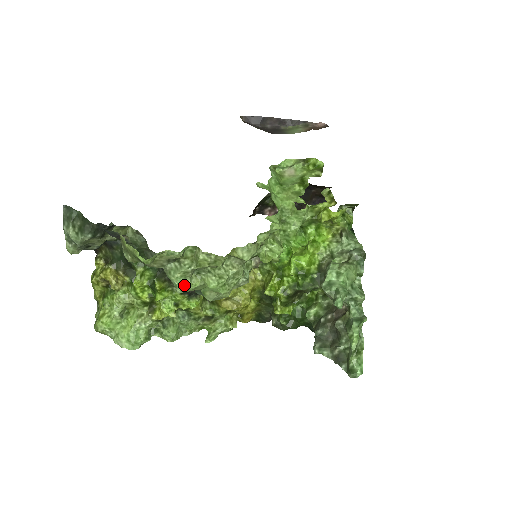
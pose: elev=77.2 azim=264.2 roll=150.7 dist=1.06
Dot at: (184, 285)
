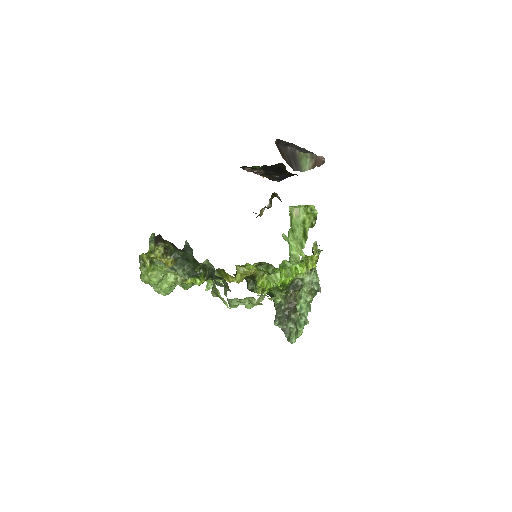
Dot at: (236, 307)
